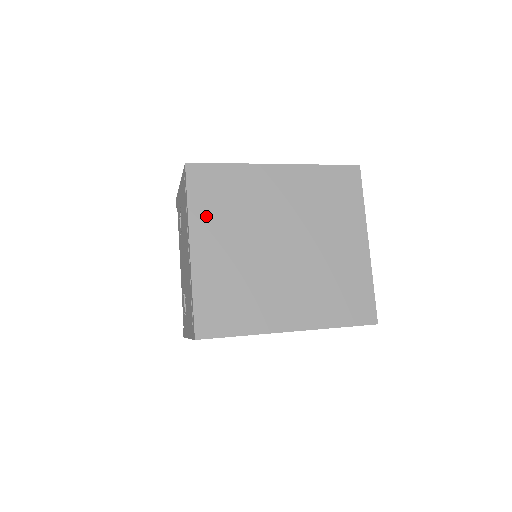
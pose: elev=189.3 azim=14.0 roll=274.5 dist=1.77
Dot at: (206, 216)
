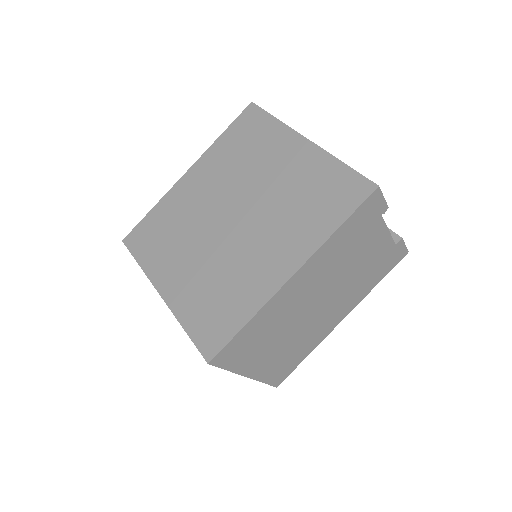
Dot at: (157, 260)
